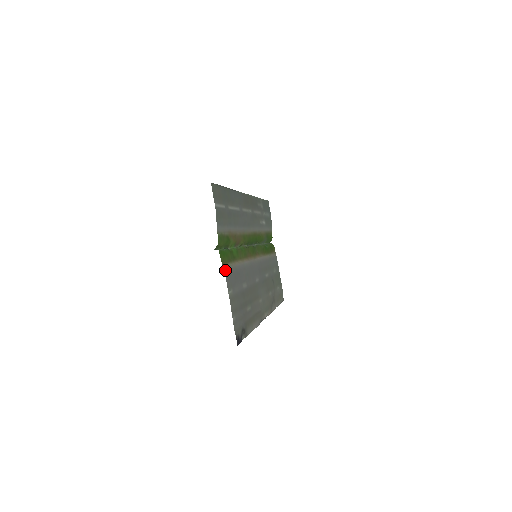
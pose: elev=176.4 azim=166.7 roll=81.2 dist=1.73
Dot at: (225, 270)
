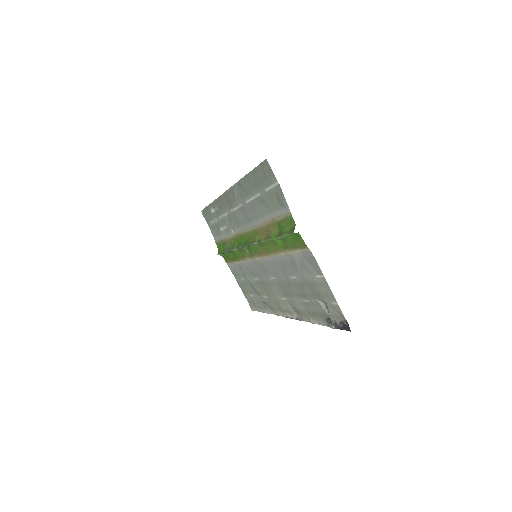
Dot at: (310, 253)
